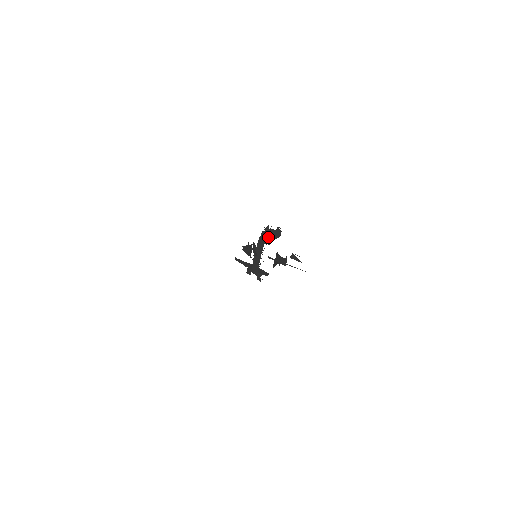
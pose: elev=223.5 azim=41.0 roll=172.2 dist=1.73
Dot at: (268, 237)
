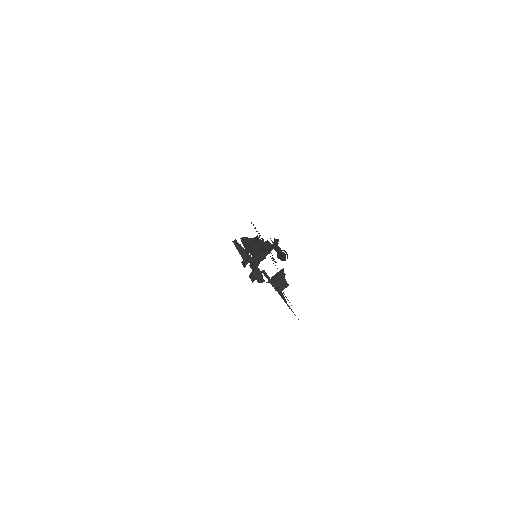
Dot at: (262, 254)
